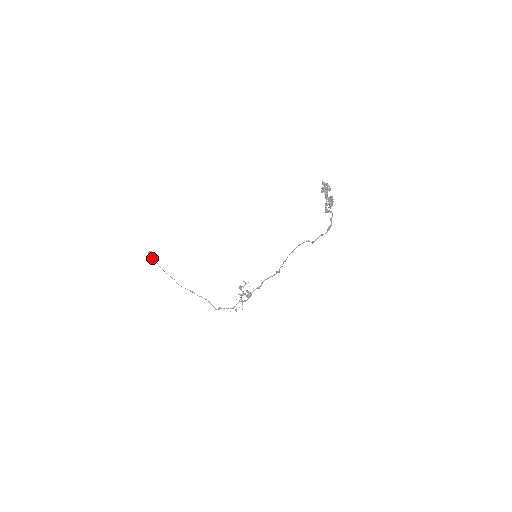
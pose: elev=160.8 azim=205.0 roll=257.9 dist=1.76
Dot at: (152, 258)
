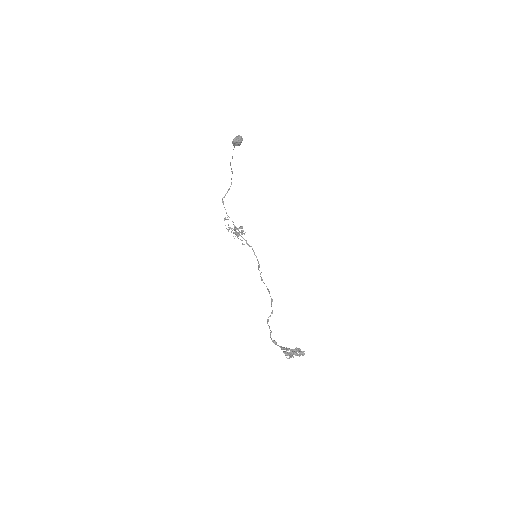
Dot at: (234, 142)
